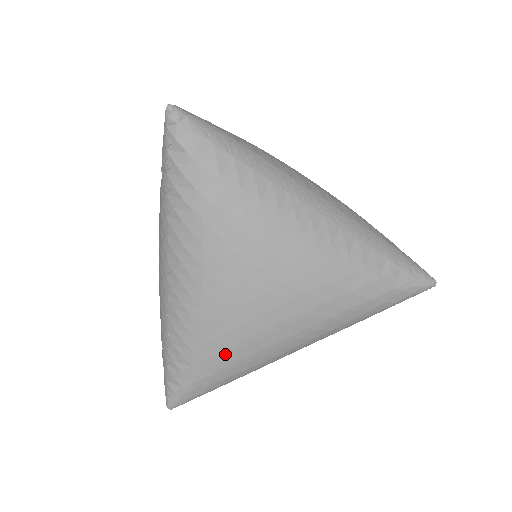
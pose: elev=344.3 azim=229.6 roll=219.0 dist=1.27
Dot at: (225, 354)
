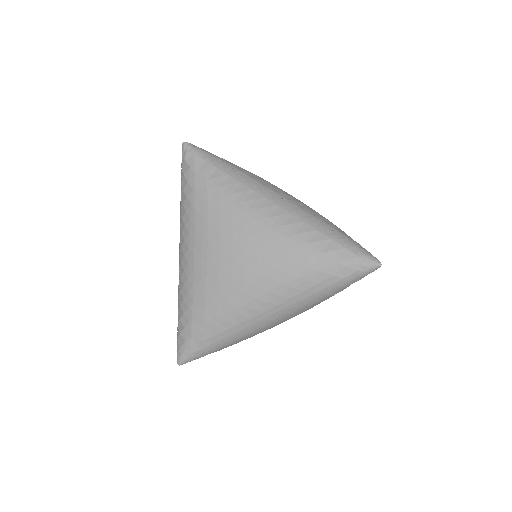
Dot at: (210, 310)
